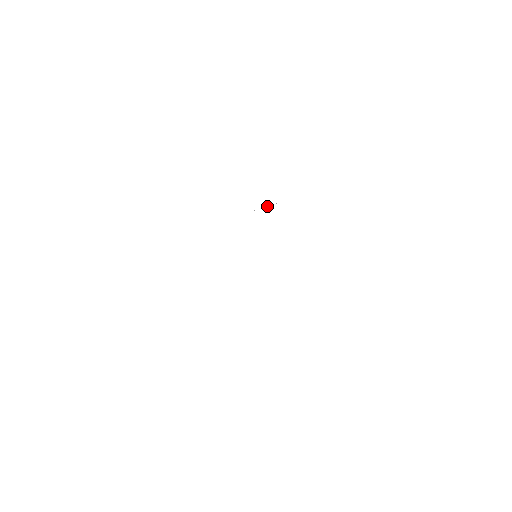
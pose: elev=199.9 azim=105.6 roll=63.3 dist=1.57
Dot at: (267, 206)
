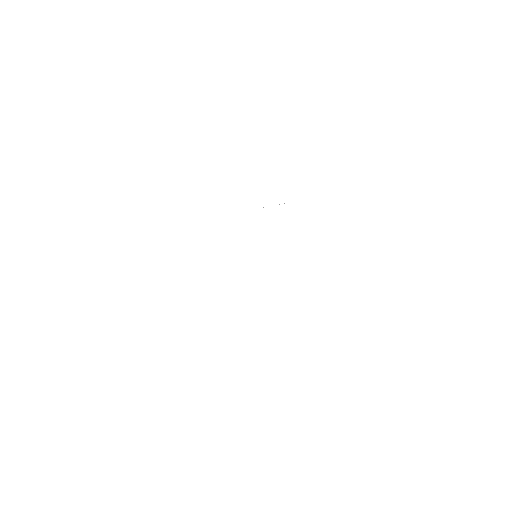
Dot at: occluded
